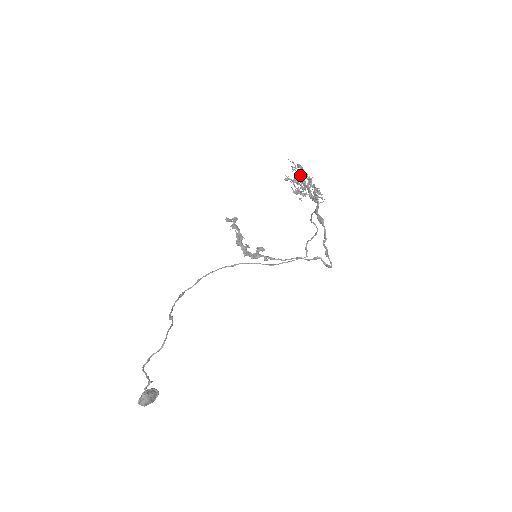
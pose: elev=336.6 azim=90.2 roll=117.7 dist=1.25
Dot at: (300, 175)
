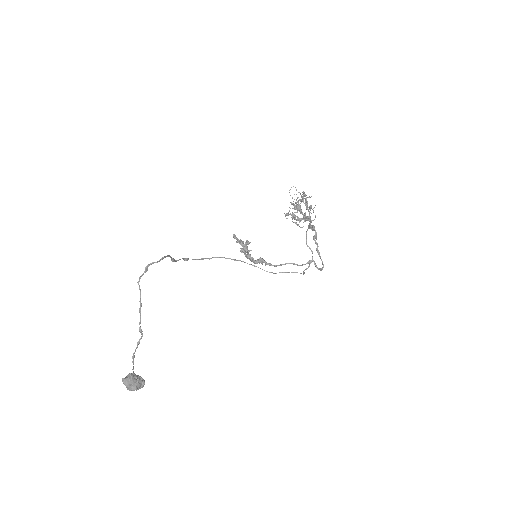
Dot at: (297, 208)
